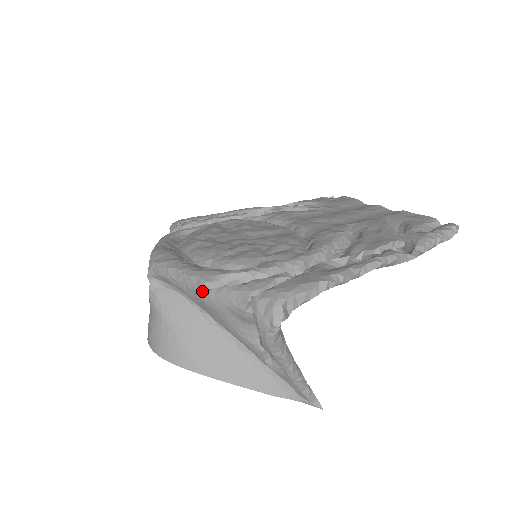
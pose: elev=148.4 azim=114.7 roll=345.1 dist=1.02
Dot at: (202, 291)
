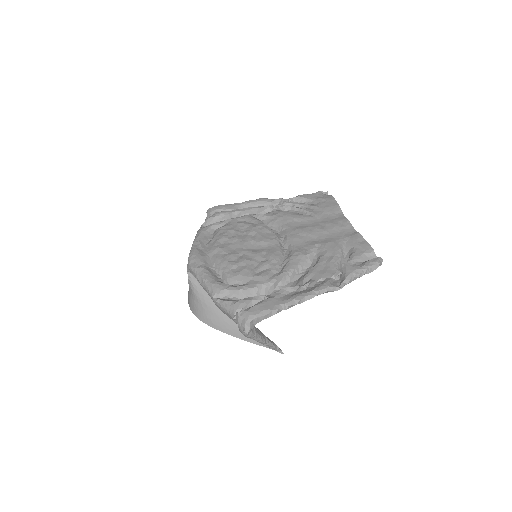
Dot at: (213, 299)
